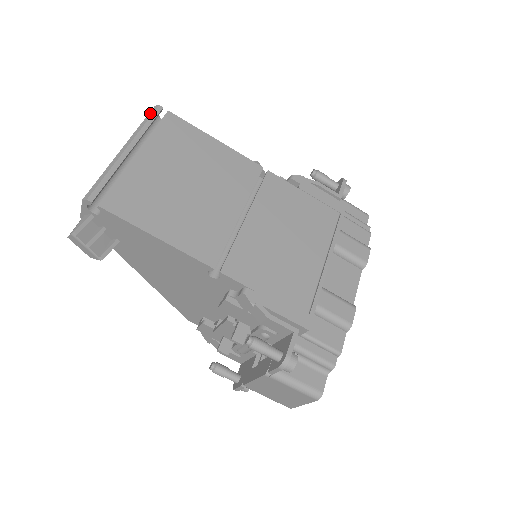
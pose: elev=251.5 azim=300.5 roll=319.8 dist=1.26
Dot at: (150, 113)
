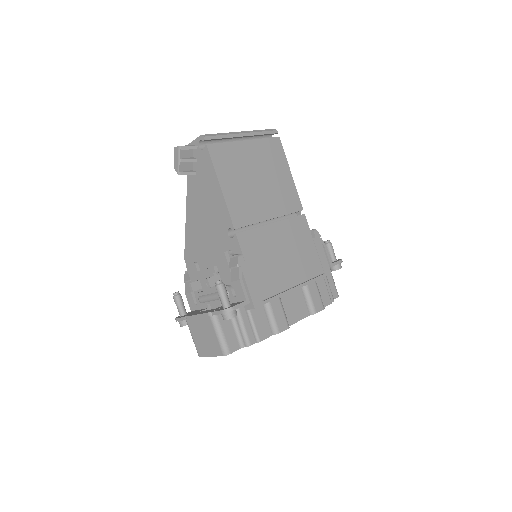
Dot at: (269, 129)
